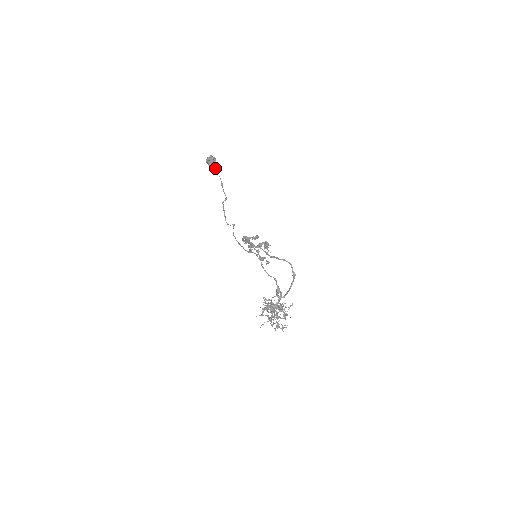
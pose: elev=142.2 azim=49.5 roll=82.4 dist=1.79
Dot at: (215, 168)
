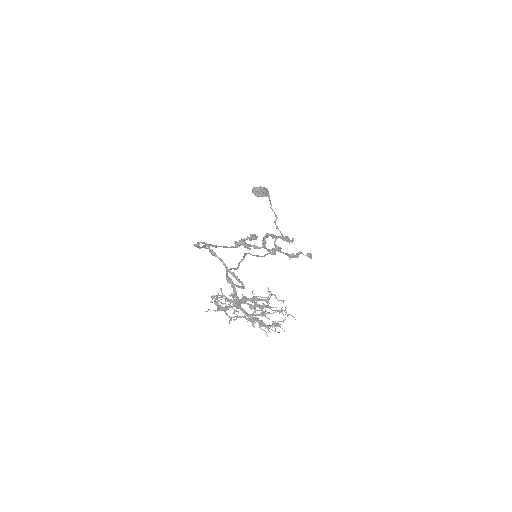
Dot at: (266, 195)
